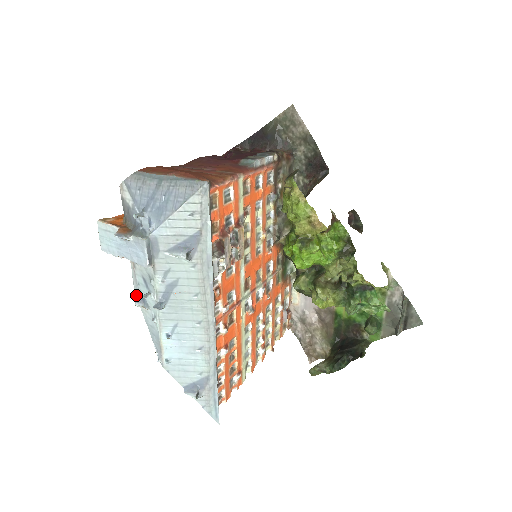
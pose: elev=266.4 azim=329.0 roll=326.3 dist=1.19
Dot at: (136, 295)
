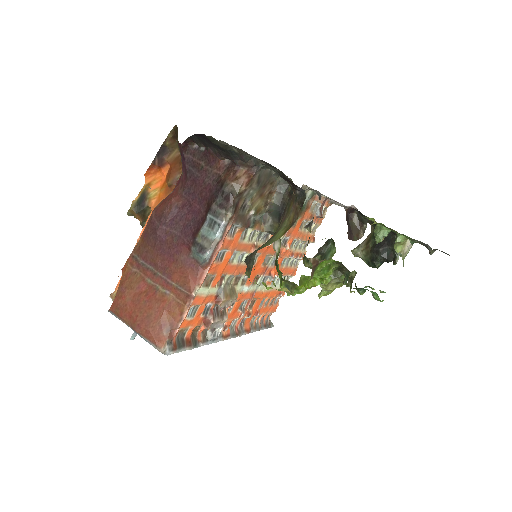
Dot at: occluded
